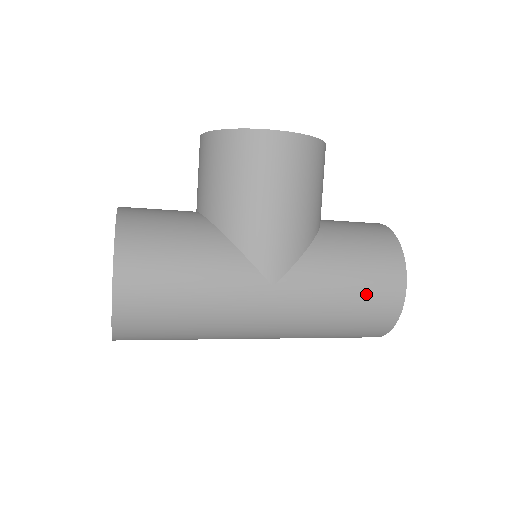
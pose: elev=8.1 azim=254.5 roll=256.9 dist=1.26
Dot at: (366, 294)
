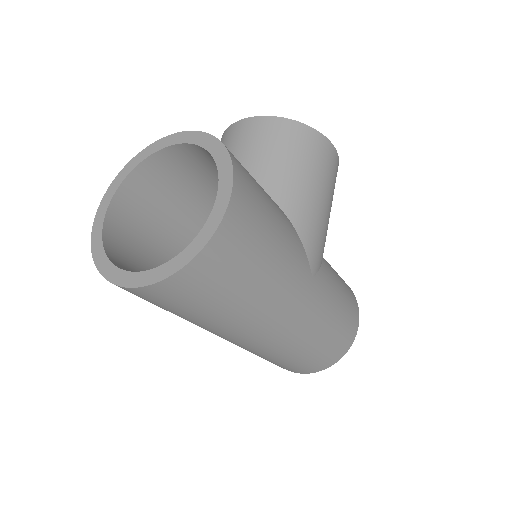
Dot at: (345, 317)
